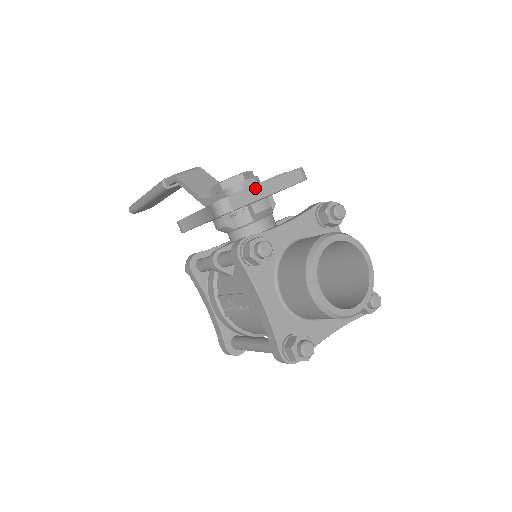
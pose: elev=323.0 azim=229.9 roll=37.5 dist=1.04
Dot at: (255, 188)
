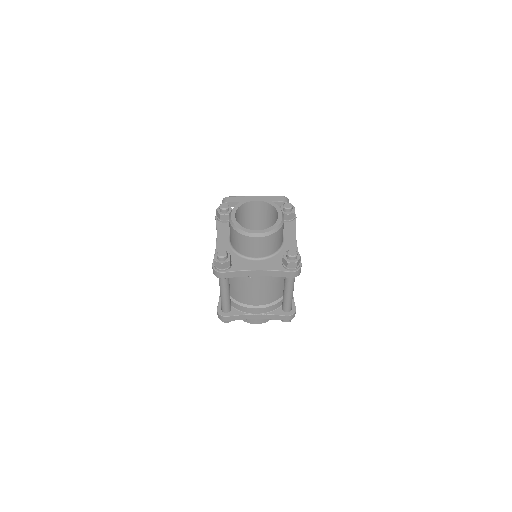
Dot at: (247, 197)
